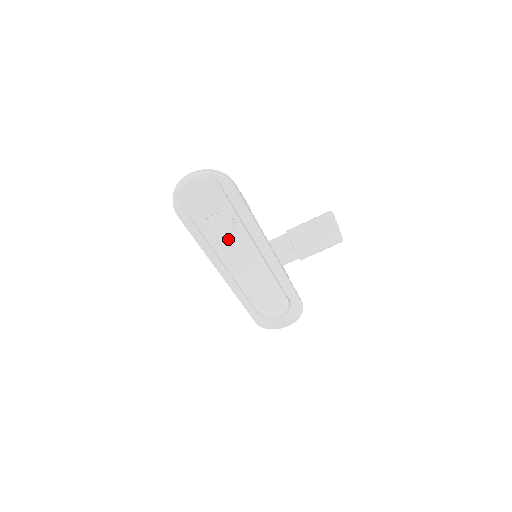
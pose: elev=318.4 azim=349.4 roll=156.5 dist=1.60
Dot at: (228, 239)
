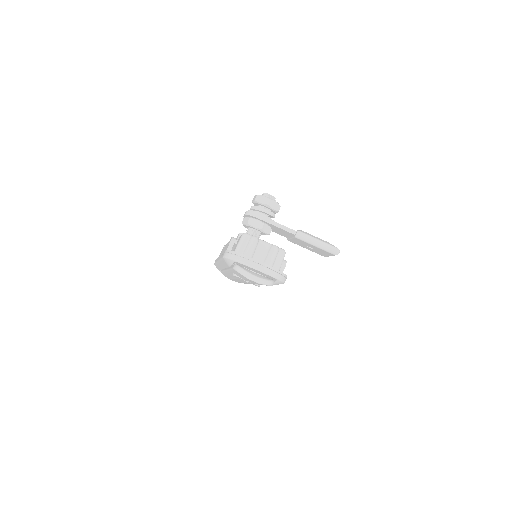
Dot at: (244, 281)
